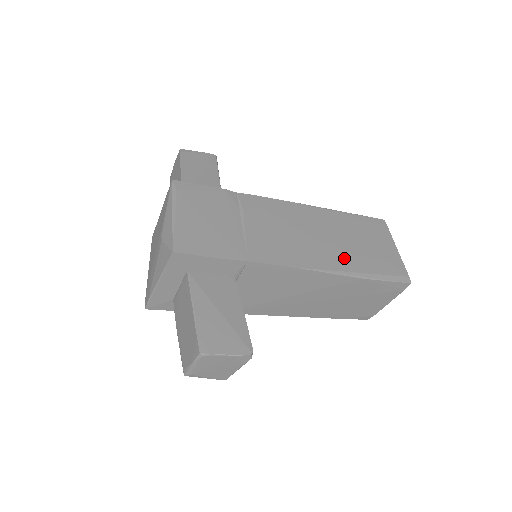
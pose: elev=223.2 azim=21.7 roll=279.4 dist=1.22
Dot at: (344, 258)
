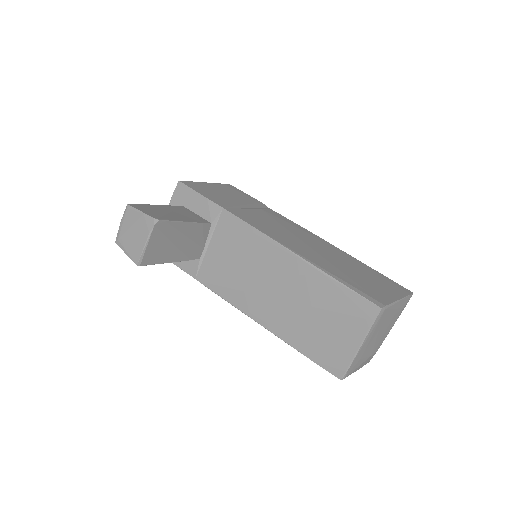
Dot at: (317, 258)
